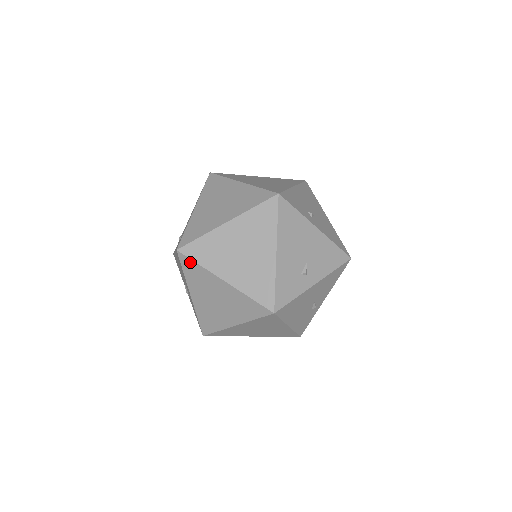
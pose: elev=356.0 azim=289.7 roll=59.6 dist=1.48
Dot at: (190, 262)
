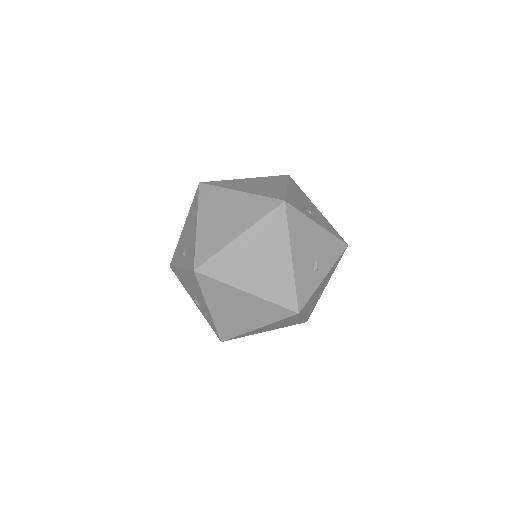
Dot at: (209, 280)
